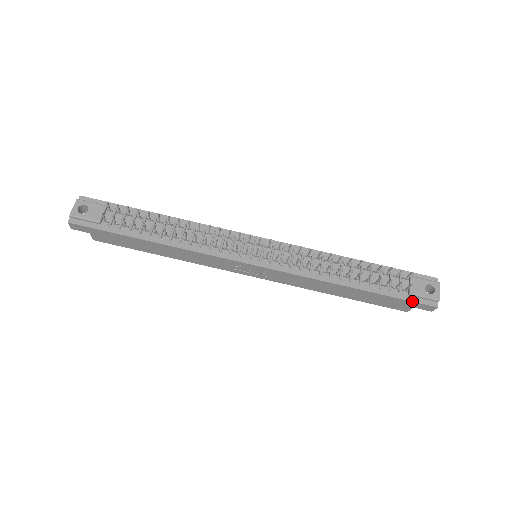
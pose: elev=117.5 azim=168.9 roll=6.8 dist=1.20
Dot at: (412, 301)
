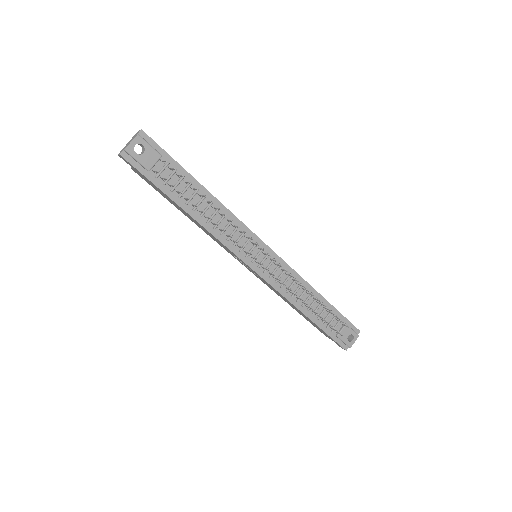
Dot at: (335, 340)
